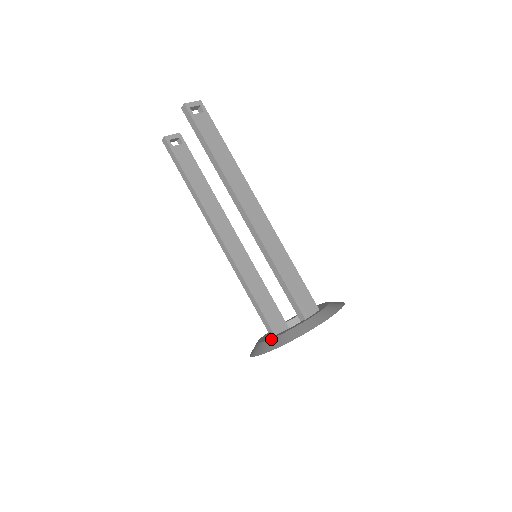
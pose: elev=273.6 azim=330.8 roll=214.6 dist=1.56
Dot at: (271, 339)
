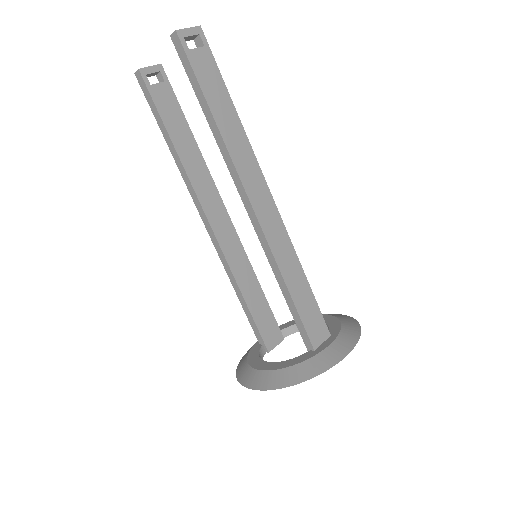
Dot at: (269, 371)
